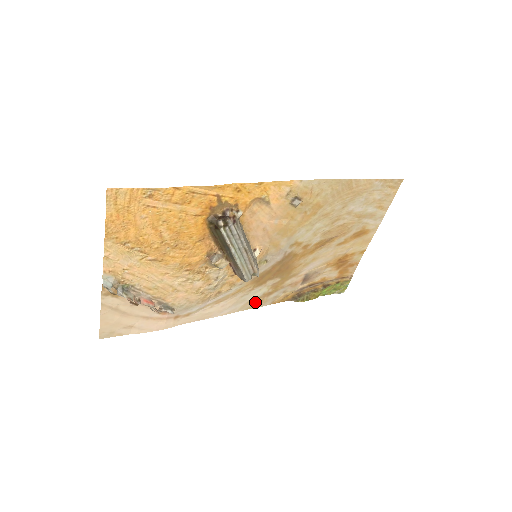
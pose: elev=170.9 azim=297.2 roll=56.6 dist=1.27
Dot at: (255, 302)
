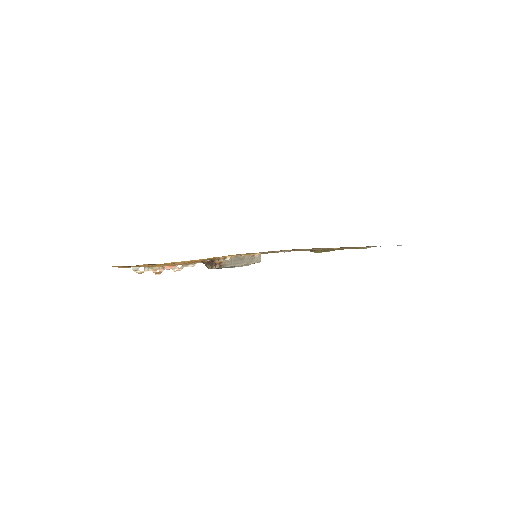
Dot at: occluded
